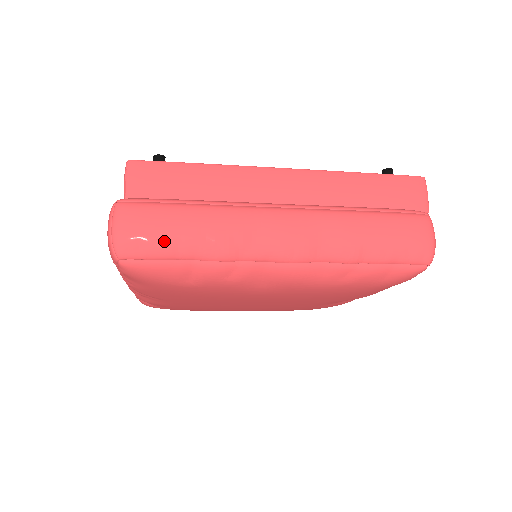
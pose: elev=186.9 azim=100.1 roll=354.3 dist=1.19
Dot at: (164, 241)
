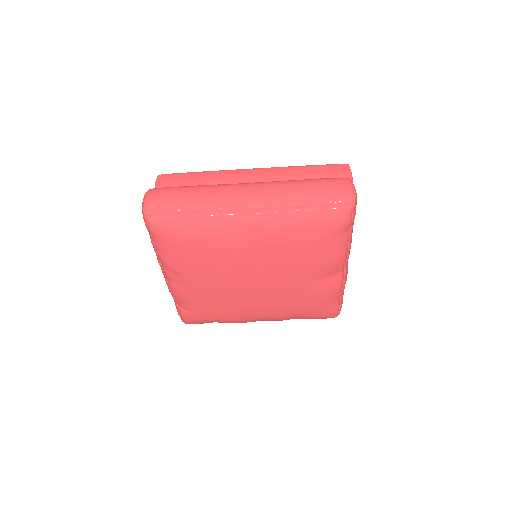
Dot at: (173, 202)
